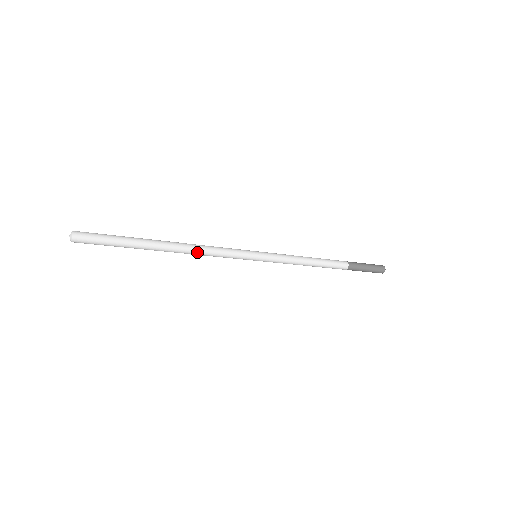
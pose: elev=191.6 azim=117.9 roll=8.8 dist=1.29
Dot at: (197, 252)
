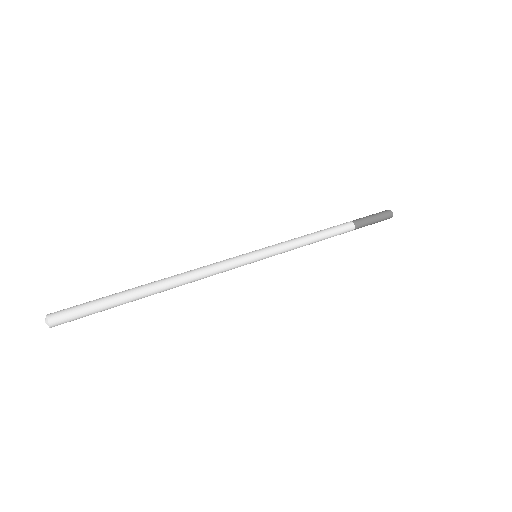
Dot at: (190, 281)
